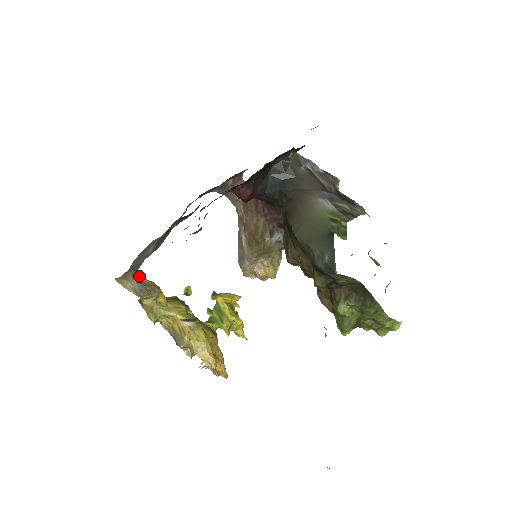
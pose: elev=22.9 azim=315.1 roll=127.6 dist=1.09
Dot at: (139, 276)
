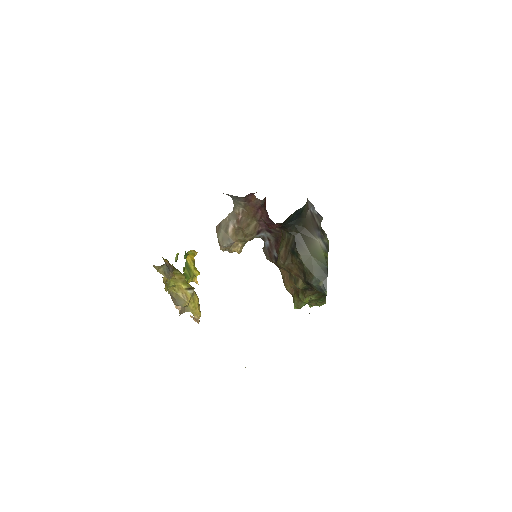
Dot at: (163, 259)
